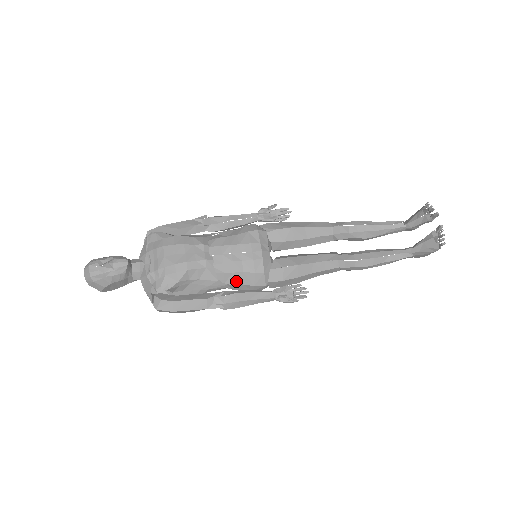
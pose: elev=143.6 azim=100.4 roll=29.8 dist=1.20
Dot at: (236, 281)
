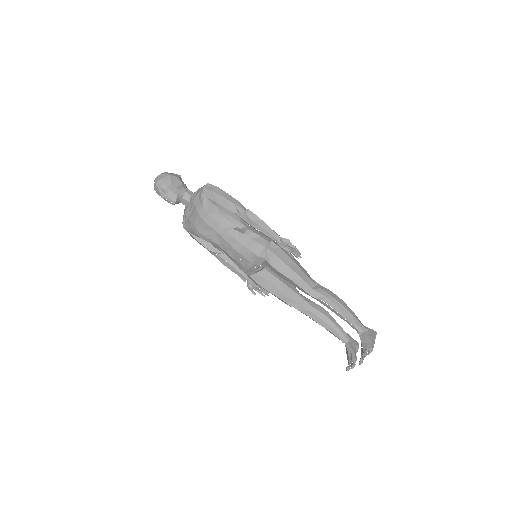
Dot at: occluded
